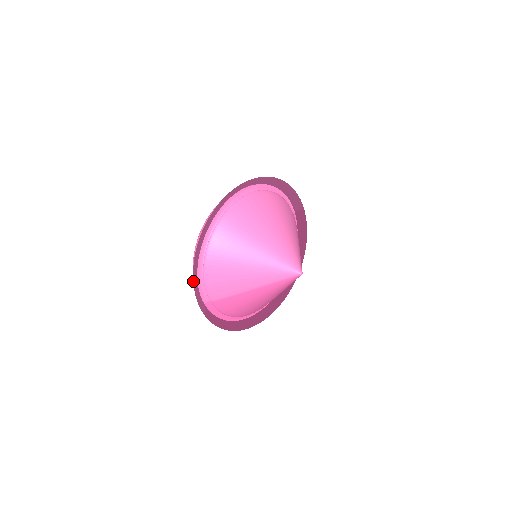
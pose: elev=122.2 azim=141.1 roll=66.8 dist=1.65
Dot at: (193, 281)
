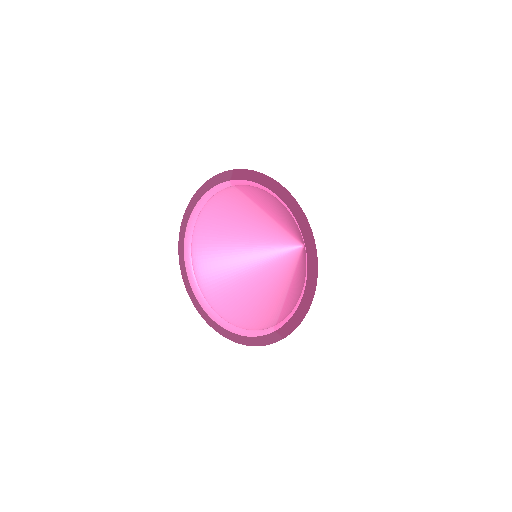
Dot at: occluded
